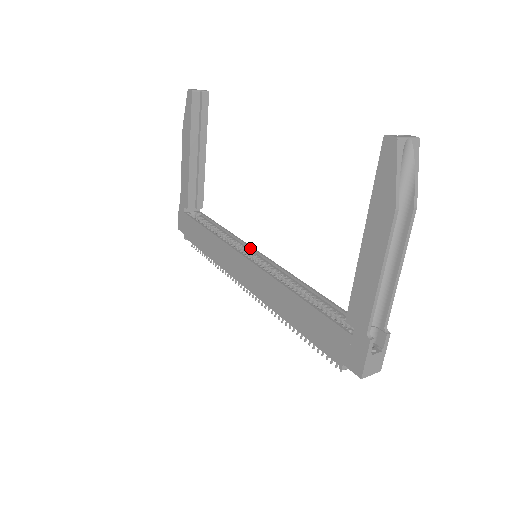
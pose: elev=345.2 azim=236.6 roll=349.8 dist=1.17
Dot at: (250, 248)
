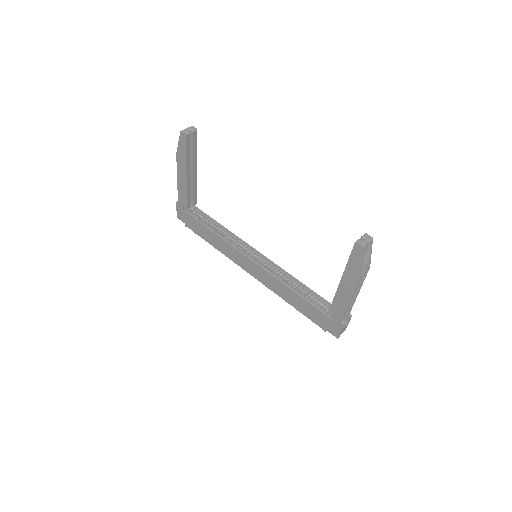
Dot at: (248, 246)
